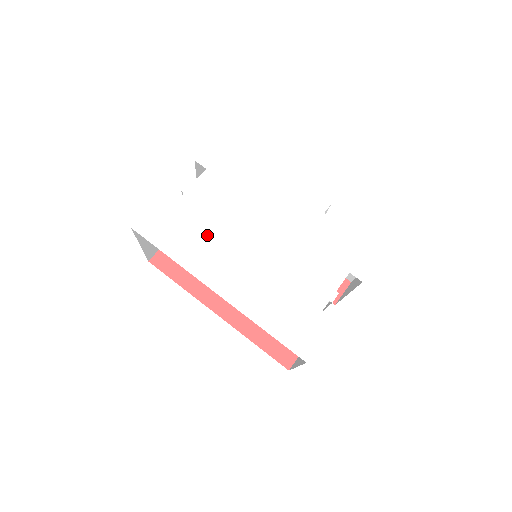
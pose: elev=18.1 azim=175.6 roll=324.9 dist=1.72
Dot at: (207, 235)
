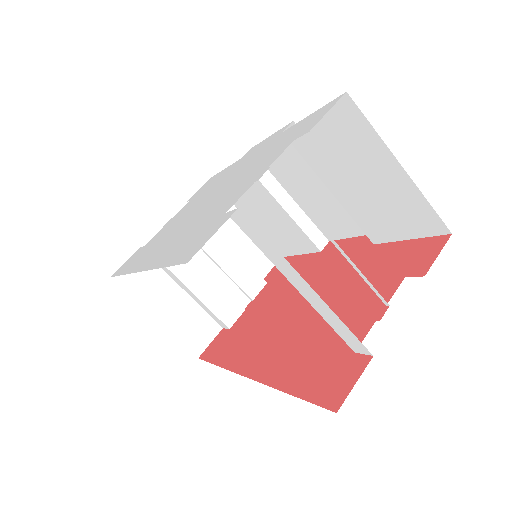
Dot at: (161, 237)
